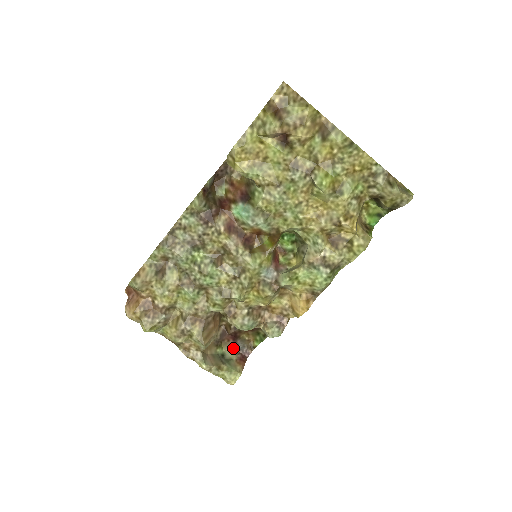
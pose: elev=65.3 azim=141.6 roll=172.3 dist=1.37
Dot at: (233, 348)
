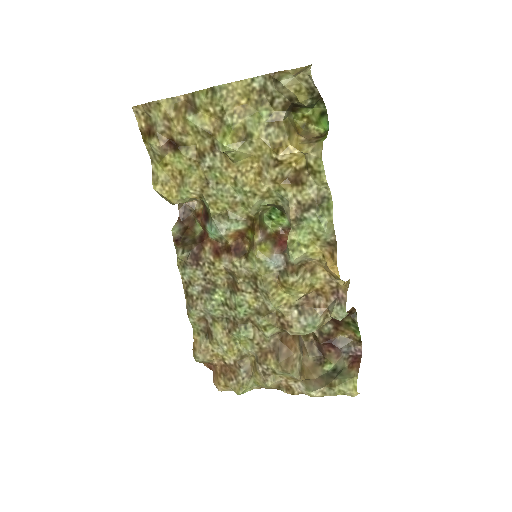
Dot at: (340, 356)
